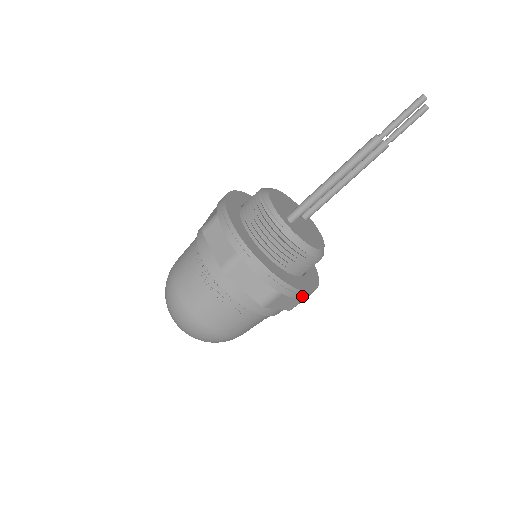
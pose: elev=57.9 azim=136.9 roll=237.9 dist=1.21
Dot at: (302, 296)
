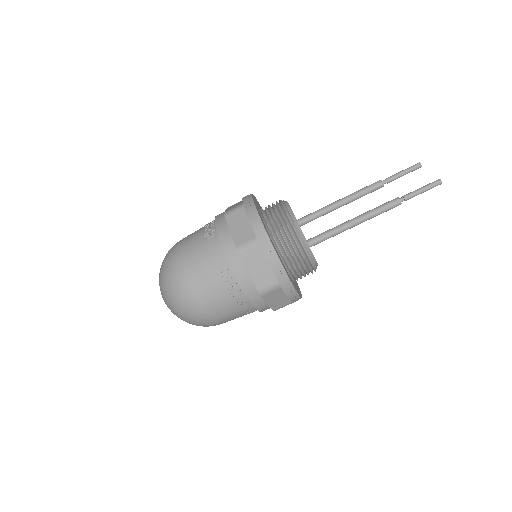
Dot at: occluded
